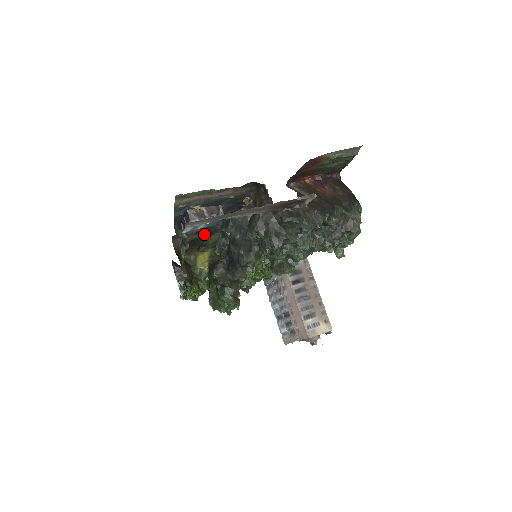
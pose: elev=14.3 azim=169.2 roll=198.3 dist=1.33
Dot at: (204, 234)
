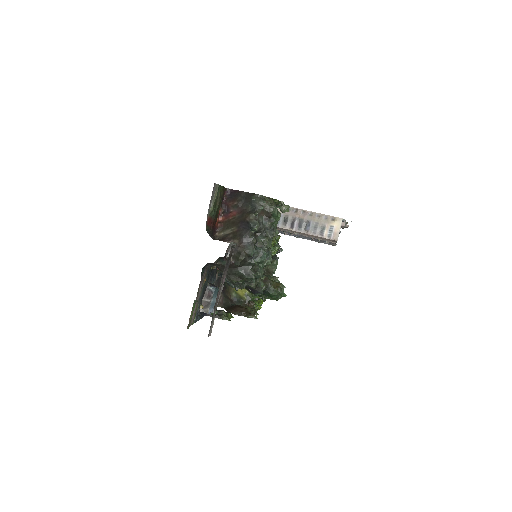
Dot at: occluded
